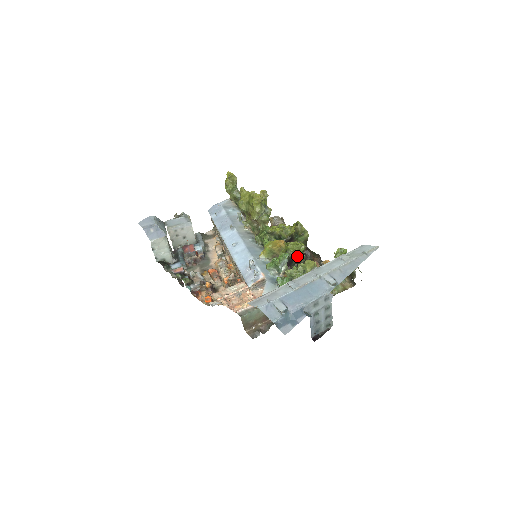
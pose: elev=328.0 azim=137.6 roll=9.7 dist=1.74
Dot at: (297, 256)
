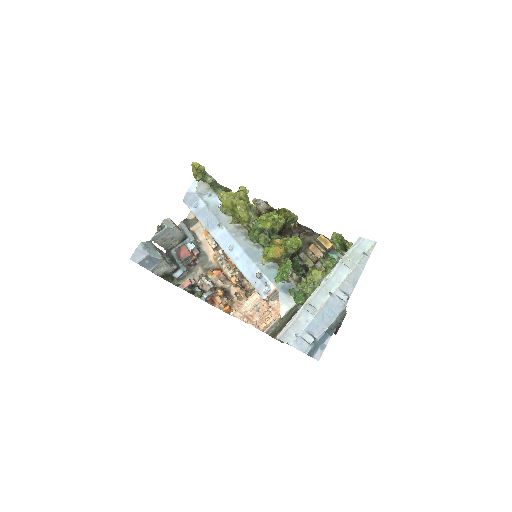
Dot at: (296, 251)
